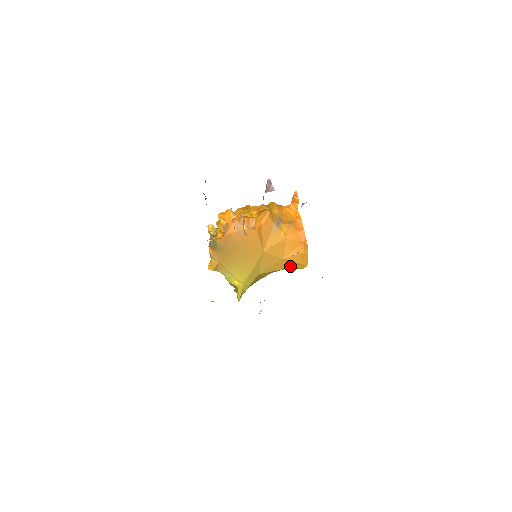
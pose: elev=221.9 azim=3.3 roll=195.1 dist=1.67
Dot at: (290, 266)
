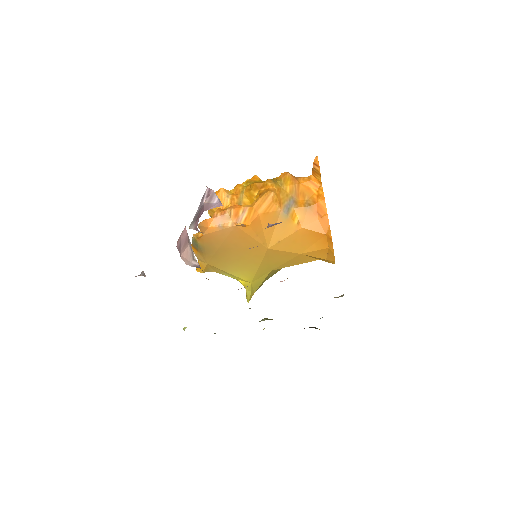
Dot at: (315, 259)
